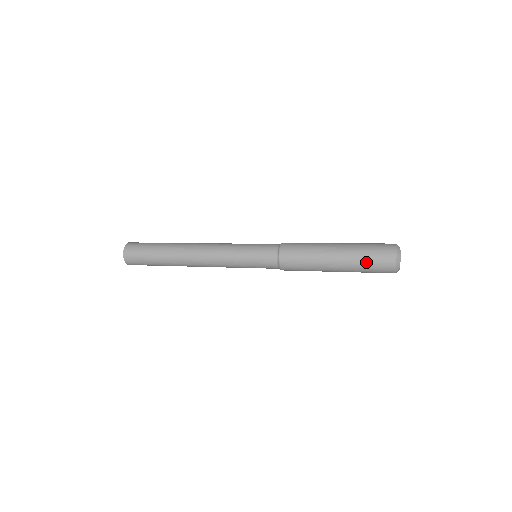
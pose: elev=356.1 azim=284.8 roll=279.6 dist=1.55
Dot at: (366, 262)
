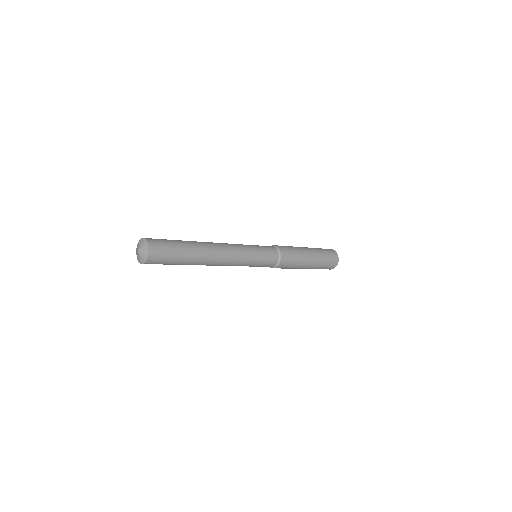
Dot at: (326, 258)
